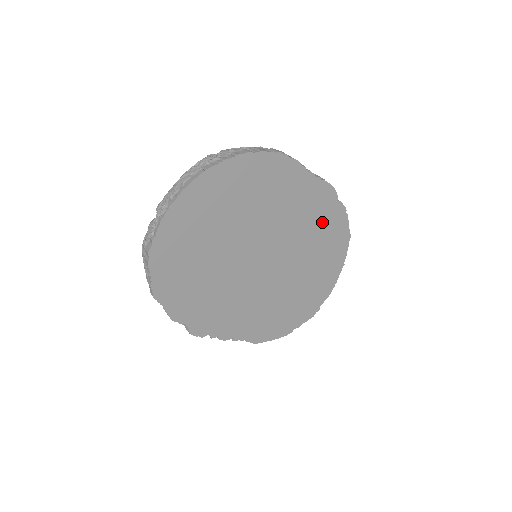
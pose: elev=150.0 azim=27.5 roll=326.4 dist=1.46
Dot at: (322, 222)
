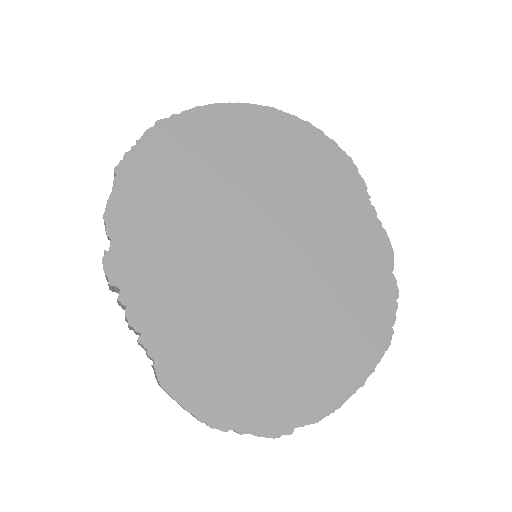
Dot at: (361, 282)
